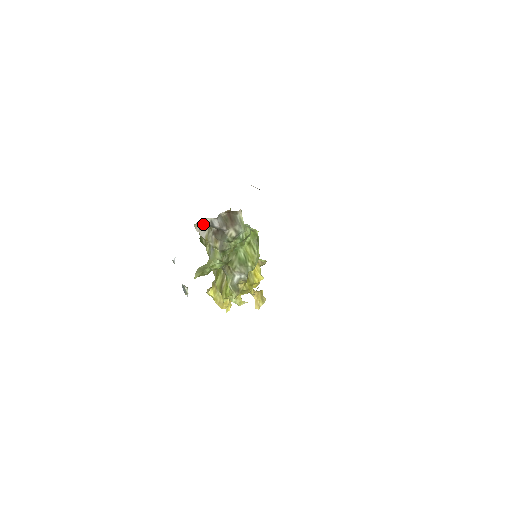
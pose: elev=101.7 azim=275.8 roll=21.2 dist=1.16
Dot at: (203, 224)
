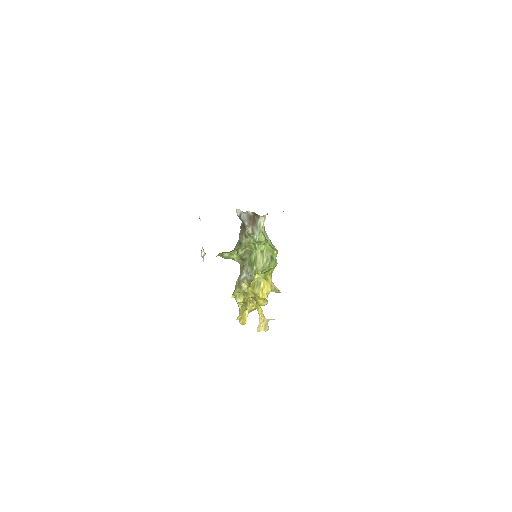
Dot at: occluded
